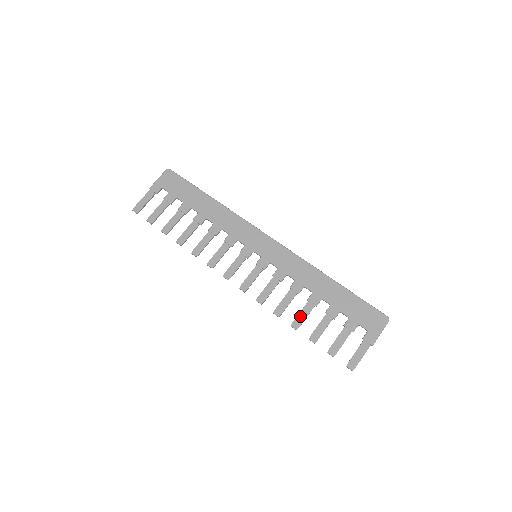
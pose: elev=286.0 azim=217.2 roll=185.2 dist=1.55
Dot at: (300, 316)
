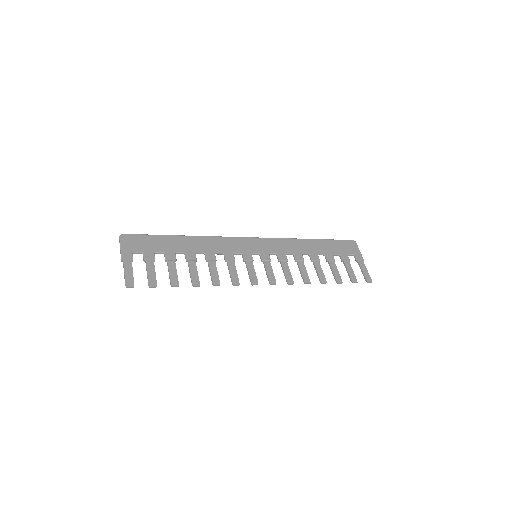
Dot at: (319, 273)
